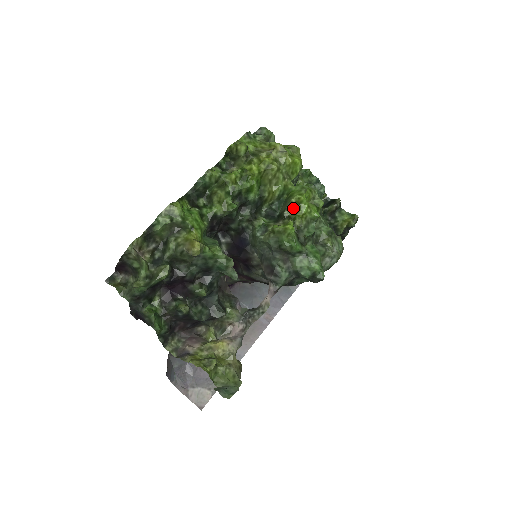
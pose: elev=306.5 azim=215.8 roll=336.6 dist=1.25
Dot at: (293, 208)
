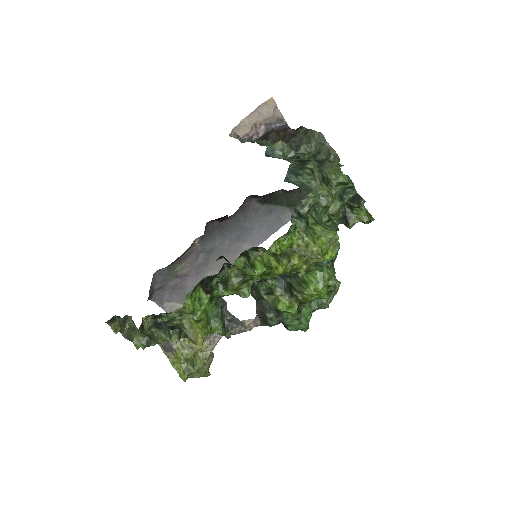
Dot at: occluded
